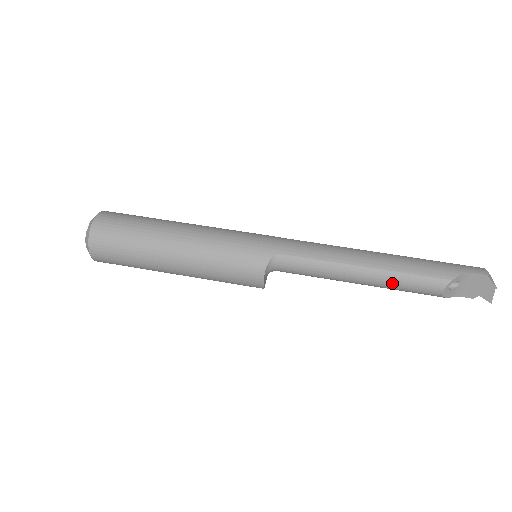
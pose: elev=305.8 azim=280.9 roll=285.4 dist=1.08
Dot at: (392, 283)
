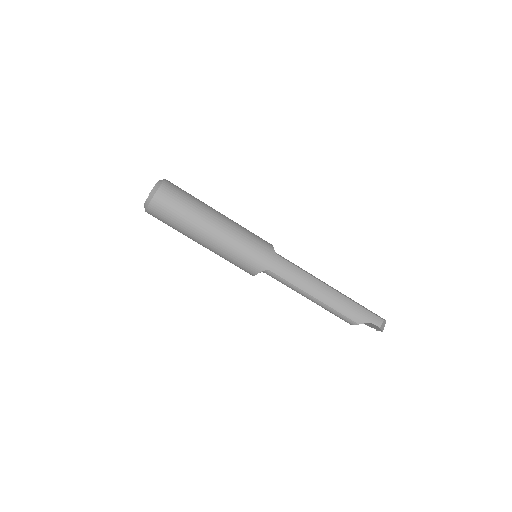
Dot at: (327, 310)
